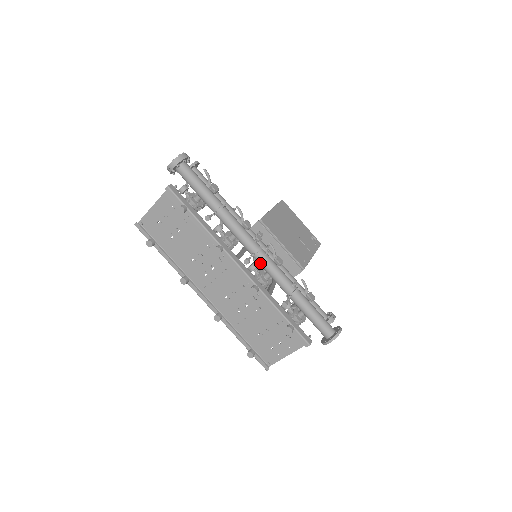
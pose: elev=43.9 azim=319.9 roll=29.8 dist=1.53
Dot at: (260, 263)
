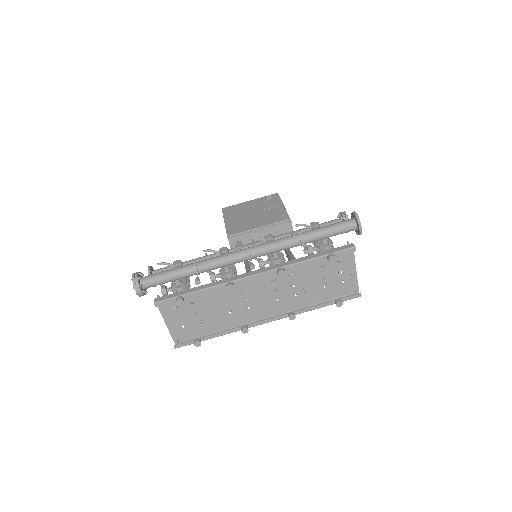
Dot at: (260, 256)
